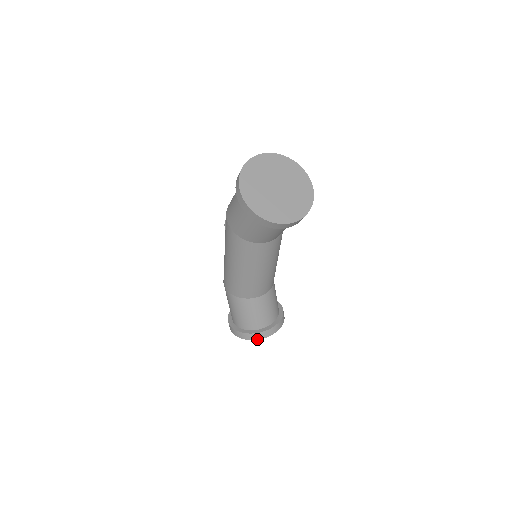
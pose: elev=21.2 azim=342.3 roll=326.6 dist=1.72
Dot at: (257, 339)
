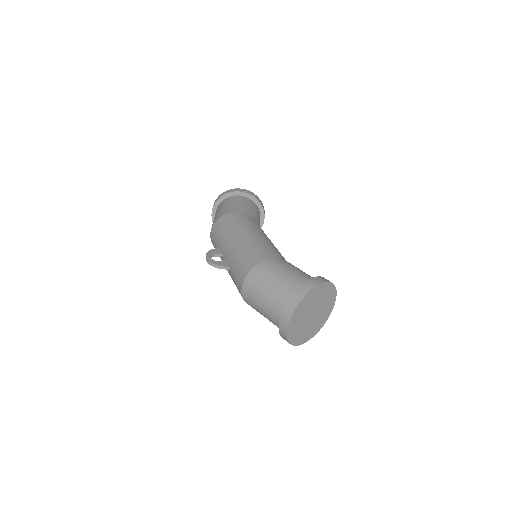
Dot at: occluded
